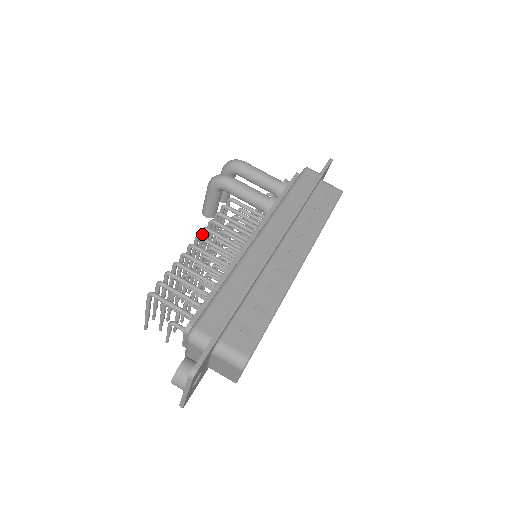
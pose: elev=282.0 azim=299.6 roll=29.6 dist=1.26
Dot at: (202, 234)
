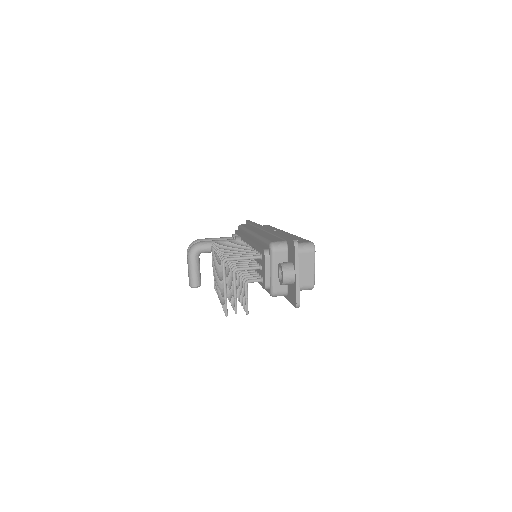
Dot at: occluded
